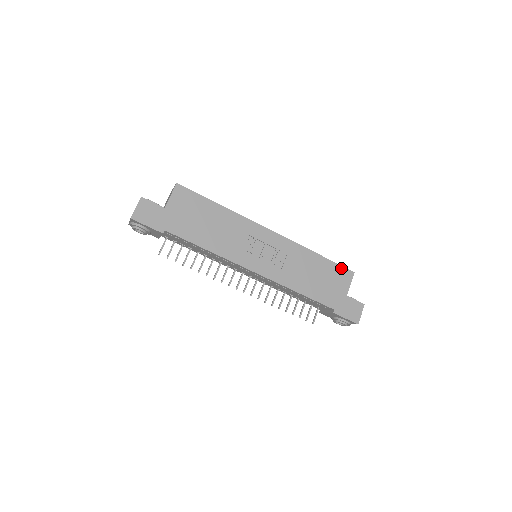
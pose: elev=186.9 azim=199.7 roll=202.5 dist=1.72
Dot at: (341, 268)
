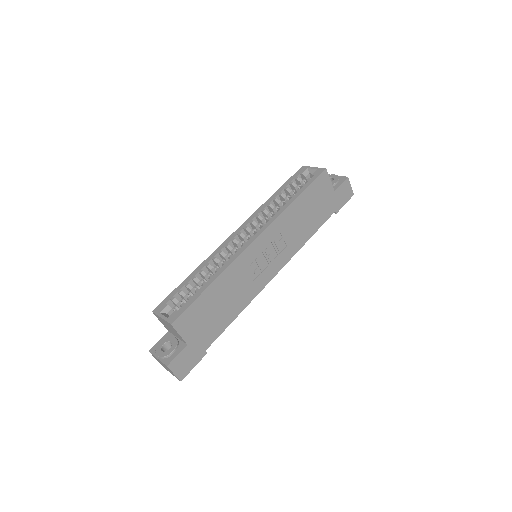
Dot at: (317, 181)
